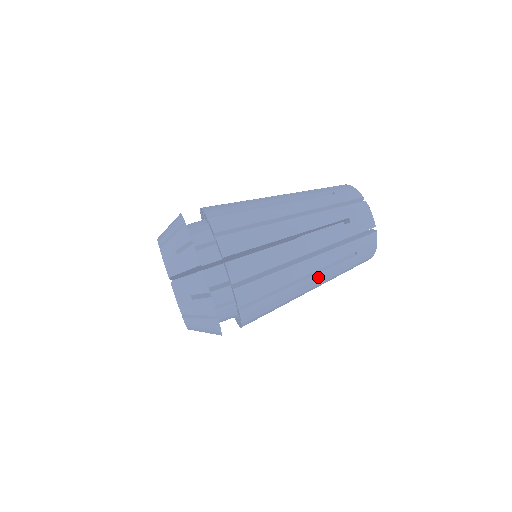
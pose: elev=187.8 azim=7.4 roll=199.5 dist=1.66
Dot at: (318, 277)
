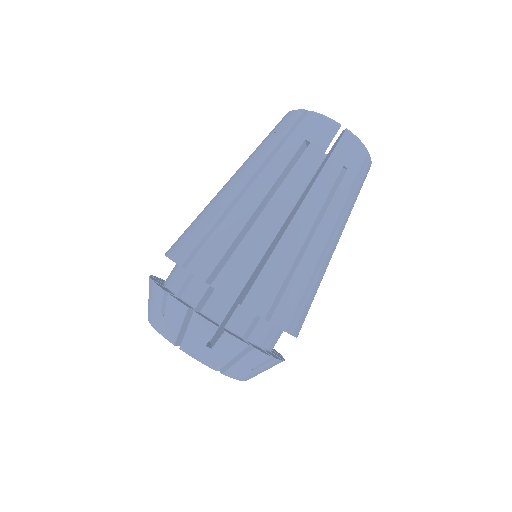
Dot at: (284, 193)
